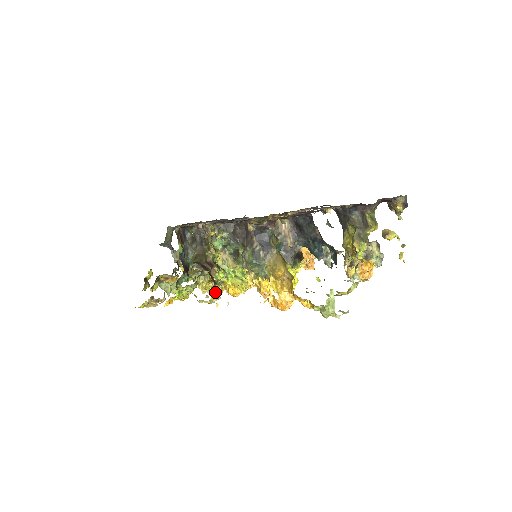
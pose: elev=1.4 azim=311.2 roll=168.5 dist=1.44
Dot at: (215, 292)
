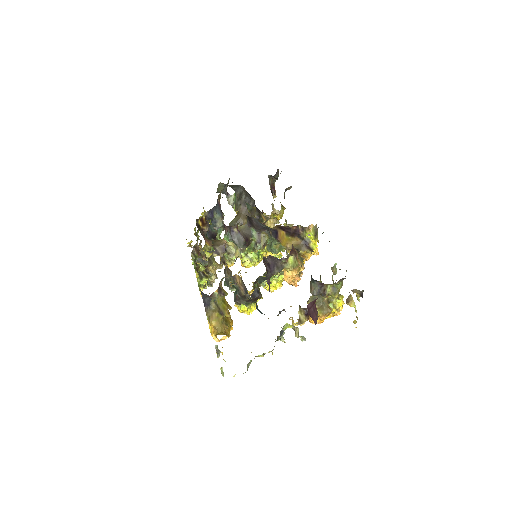
Dot at: occluded
